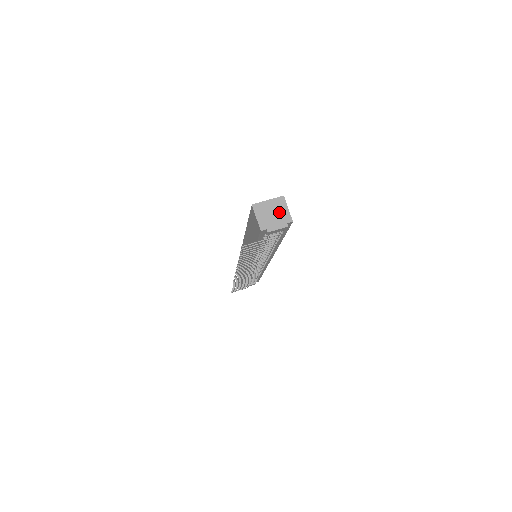
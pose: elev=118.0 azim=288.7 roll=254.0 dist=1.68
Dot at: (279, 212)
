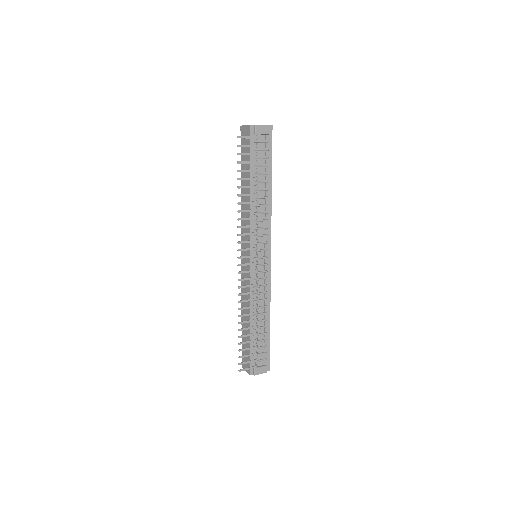
Dot at: occluded
